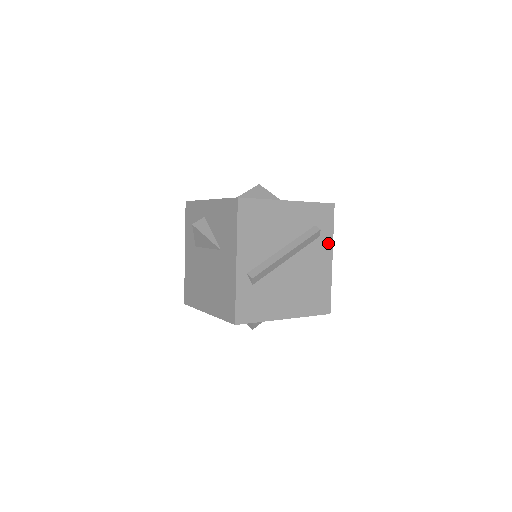
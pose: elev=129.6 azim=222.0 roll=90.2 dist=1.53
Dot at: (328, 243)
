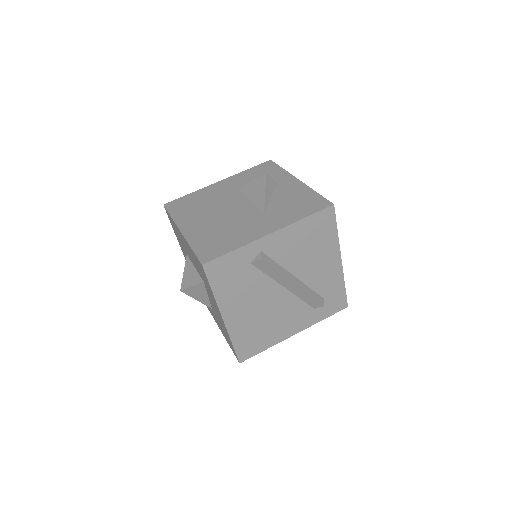
Dot at: (310, 321)
